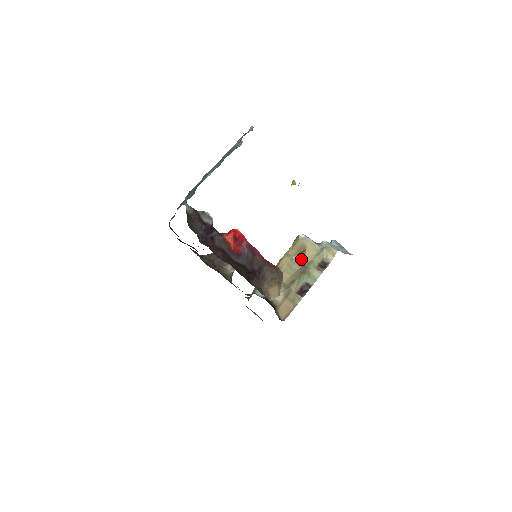
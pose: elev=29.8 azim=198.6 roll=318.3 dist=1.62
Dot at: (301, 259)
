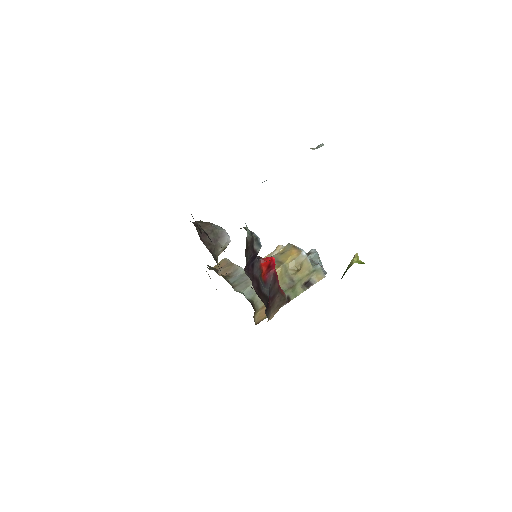
Dot at: (294, 274)
